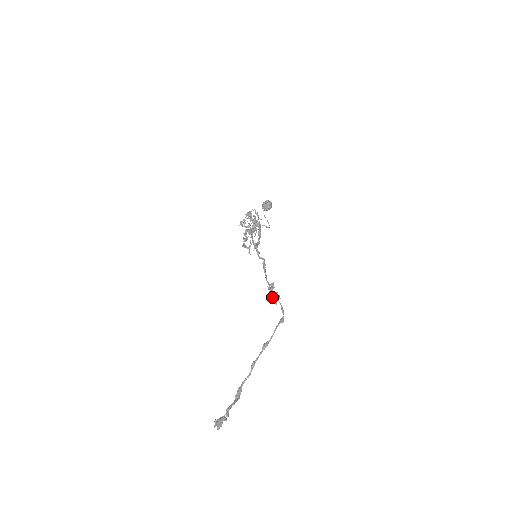
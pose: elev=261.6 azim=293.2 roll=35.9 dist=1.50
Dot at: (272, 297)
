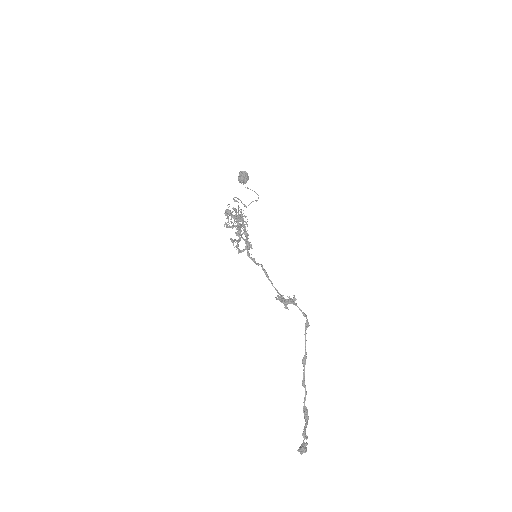
Dot at: occluded
